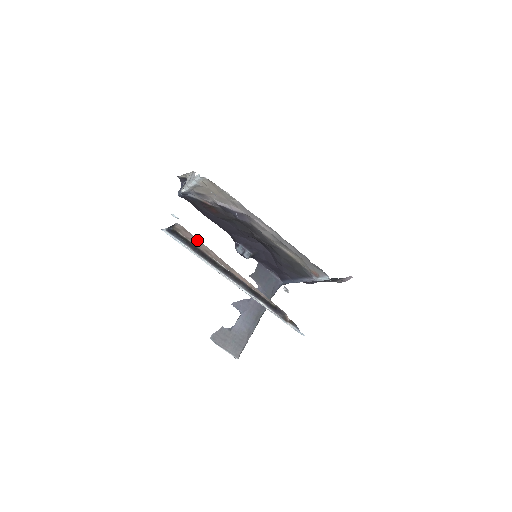
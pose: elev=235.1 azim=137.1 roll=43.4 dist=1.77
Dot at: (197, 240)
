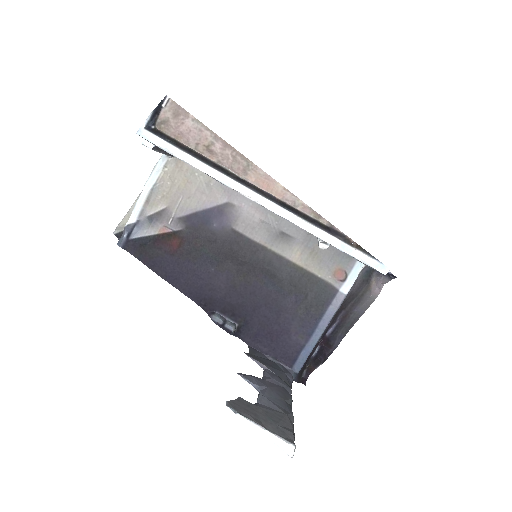
Dot at: (194, 124)
